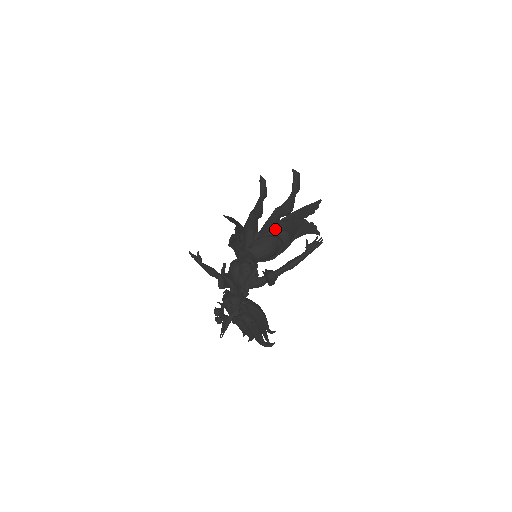
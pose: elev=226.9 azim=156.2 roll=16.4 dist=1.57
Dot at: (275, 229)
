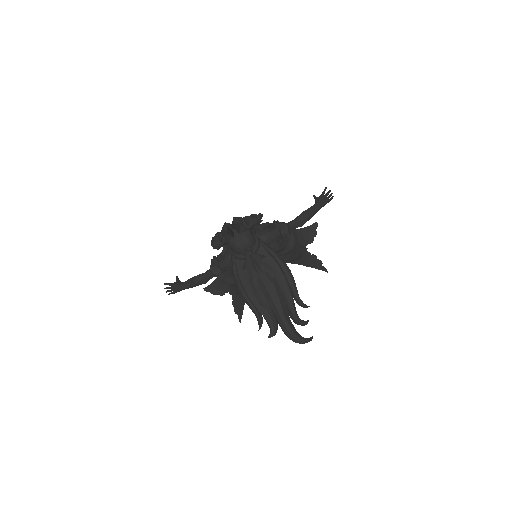
Dot at: occluded
